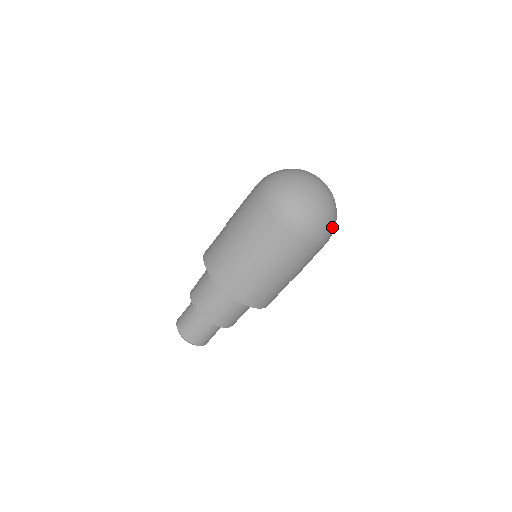
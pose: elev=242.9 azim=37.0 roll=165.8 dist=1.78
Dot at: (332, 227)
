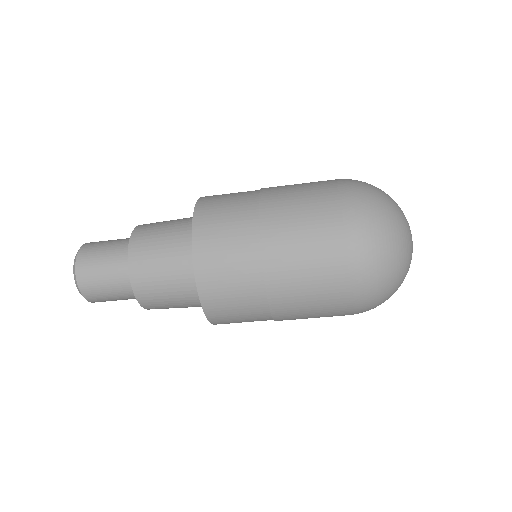
Dot at: occluded
